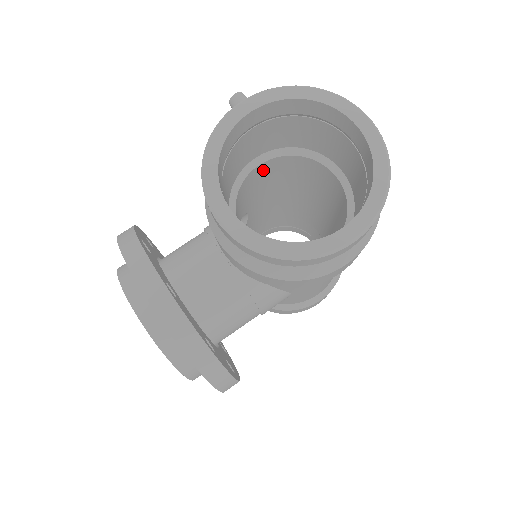
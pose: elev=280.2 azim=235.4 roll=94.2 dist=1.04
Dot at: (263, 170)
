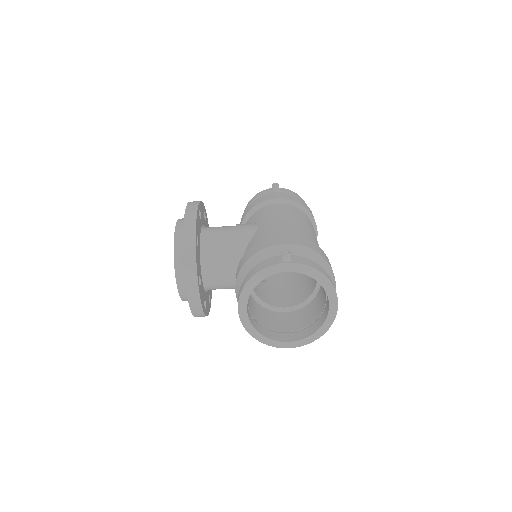
Dot at: occluded
